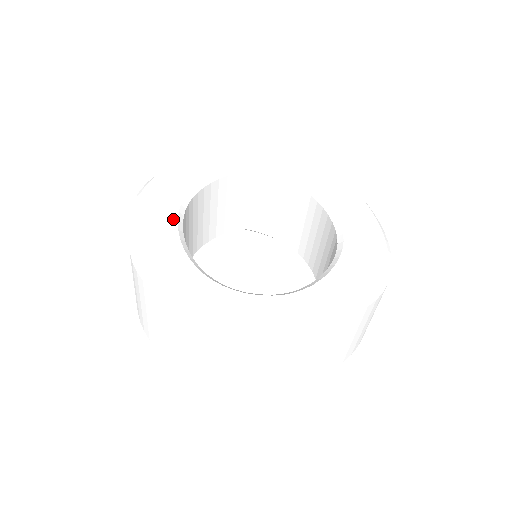
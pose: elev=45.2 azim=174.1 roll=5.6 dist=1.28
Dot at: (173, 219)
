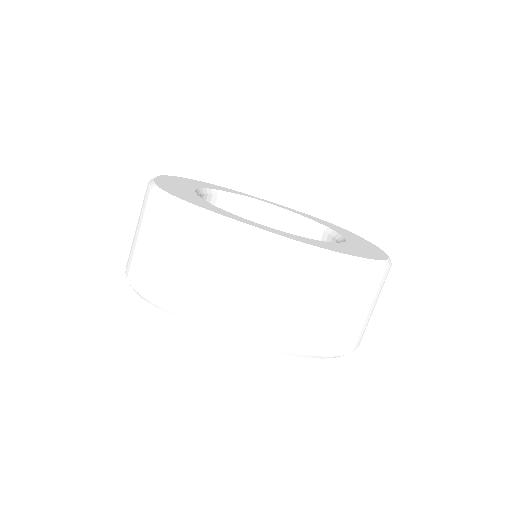
Dot at: (191, 188)
